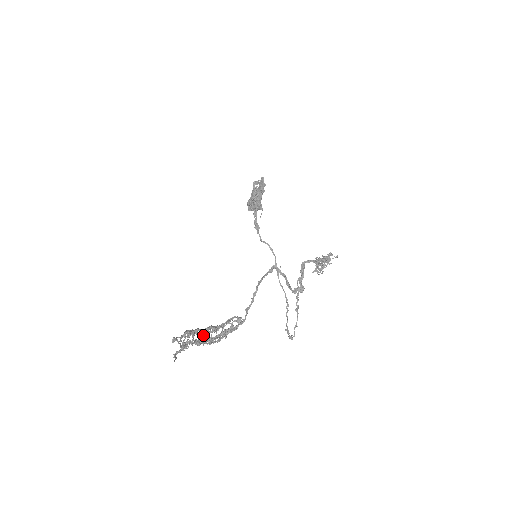
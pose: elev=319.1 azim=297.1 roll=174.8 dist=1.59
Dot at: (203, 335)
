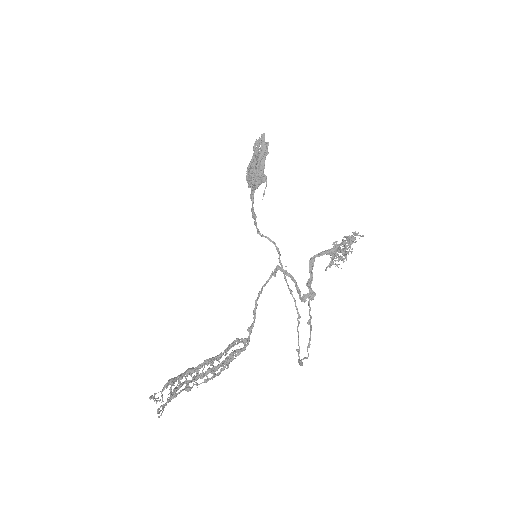
Dot at: (196, 374)
